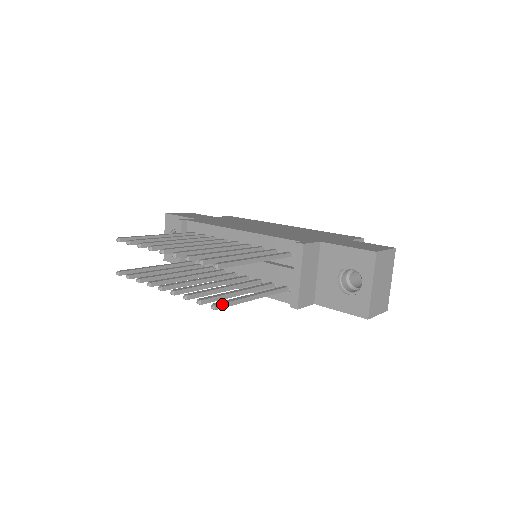
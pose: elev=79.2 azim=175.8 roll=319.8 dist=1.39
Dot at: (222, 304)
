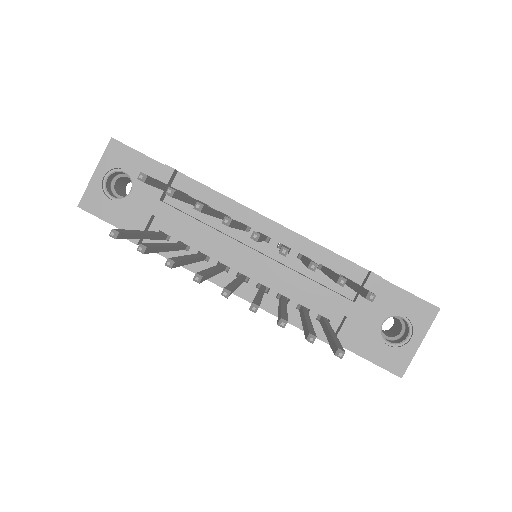
Dot at: (342, 349)
